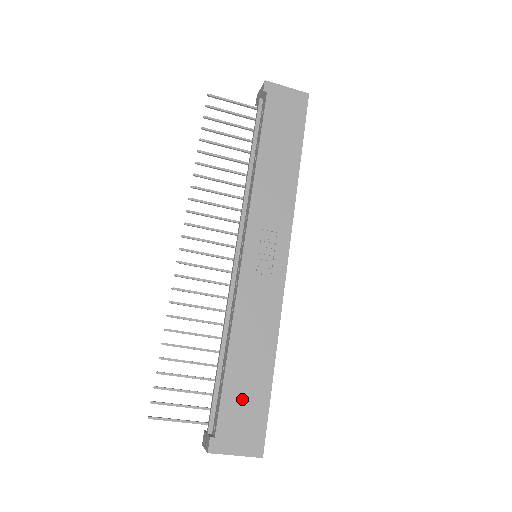
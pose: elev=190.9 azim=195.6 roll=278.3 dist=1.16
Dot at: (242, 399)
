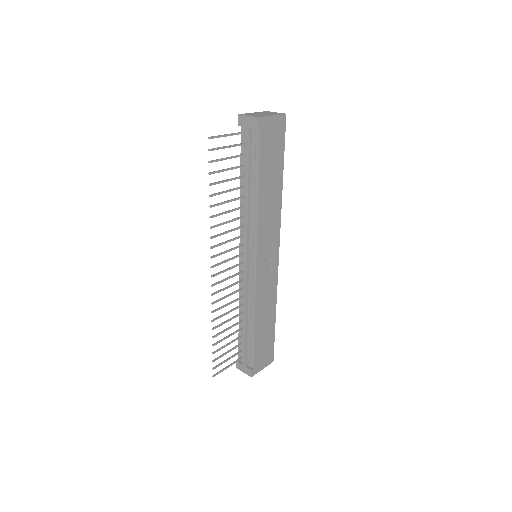
Dot at: (263, 344)
